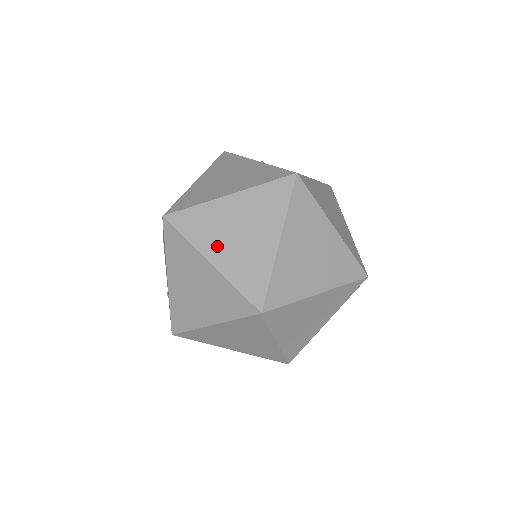
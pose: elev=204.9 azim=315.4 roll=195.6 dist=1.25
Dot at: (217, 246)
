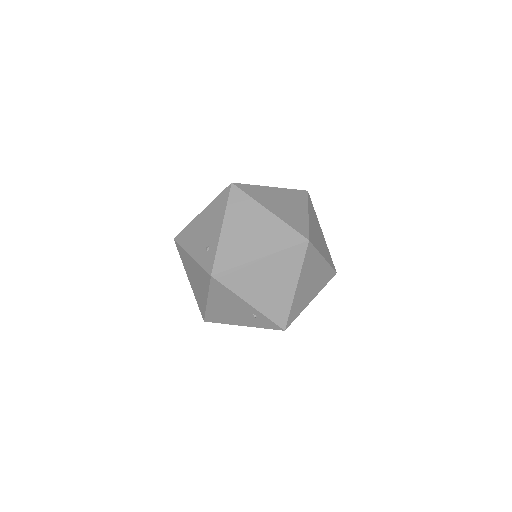
Dot at: (272, 205)
